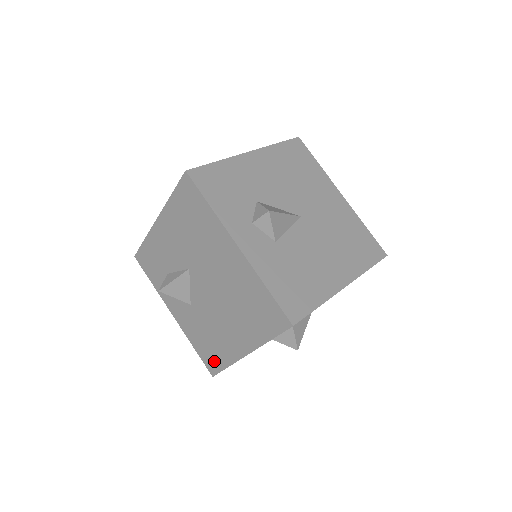
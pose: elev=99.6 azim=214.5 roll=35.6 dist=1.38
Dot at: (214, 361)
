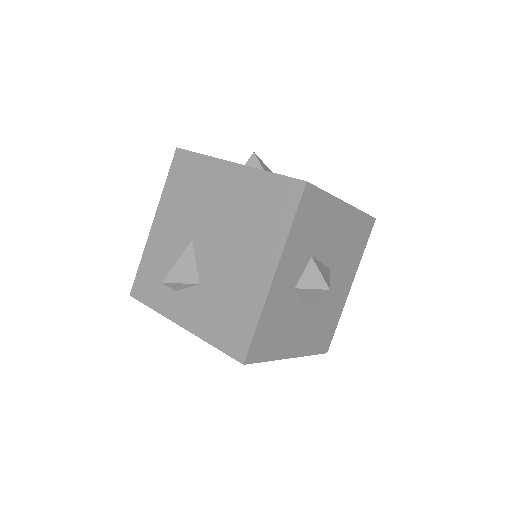
Dot at: (240, 334)
